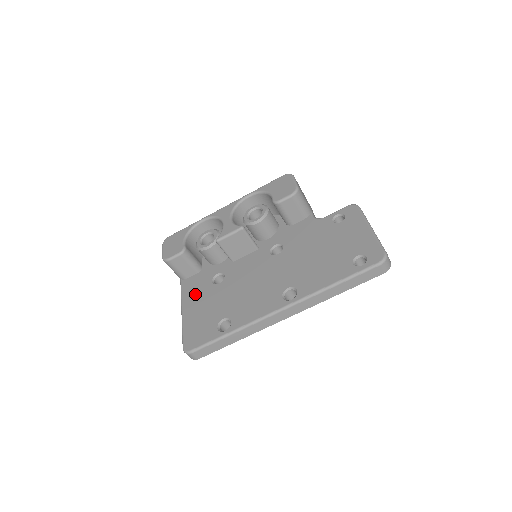
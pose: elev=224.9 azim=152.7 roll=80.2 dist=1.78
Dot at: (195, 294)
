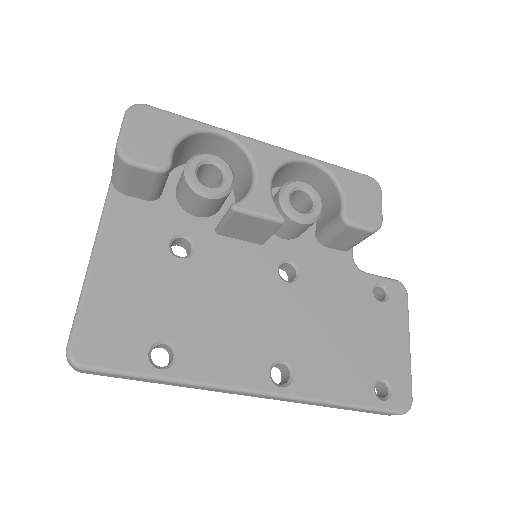
Dot at: (130, 244)
